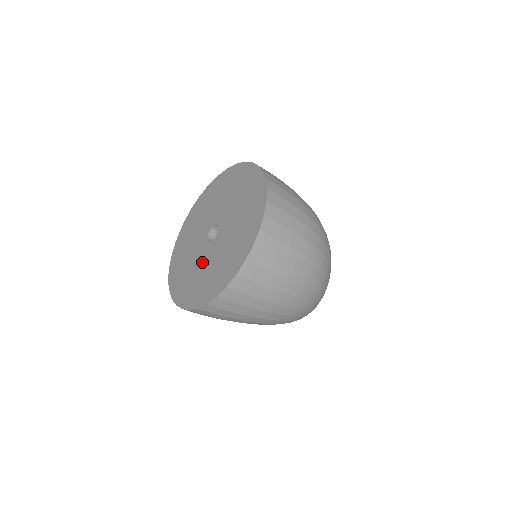
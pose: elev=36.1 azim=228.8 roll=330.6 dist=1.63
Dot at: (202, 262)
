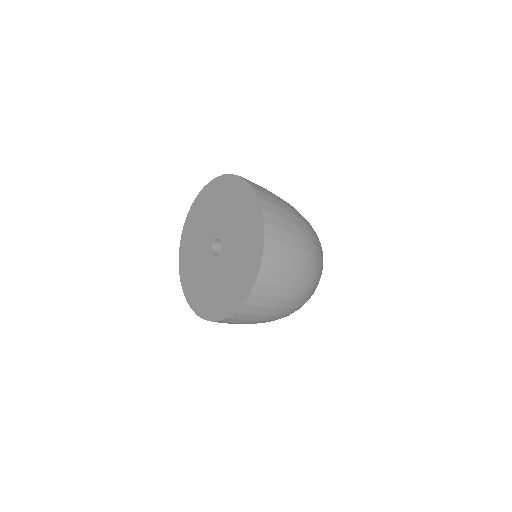
Dot at: (203, 268)
